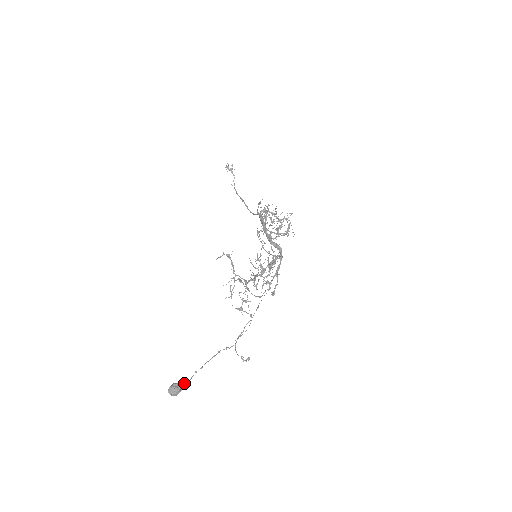
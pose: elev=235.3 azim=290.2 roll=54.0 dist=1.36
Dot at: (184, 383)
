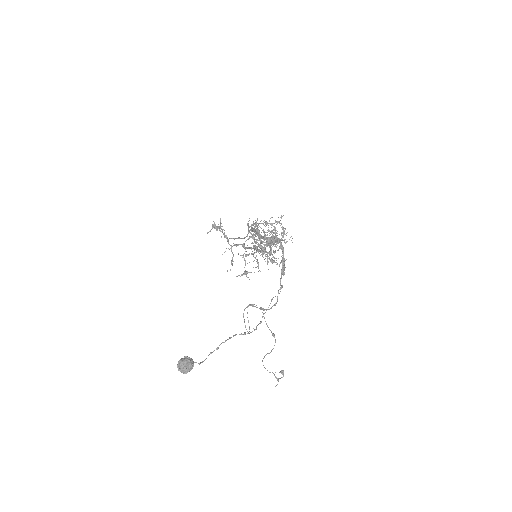
Dot at: occluded
